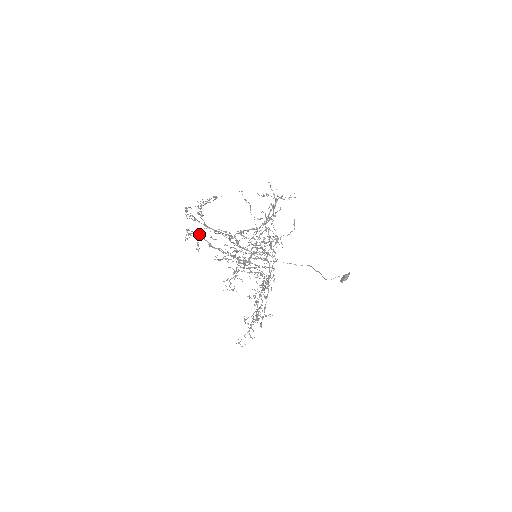
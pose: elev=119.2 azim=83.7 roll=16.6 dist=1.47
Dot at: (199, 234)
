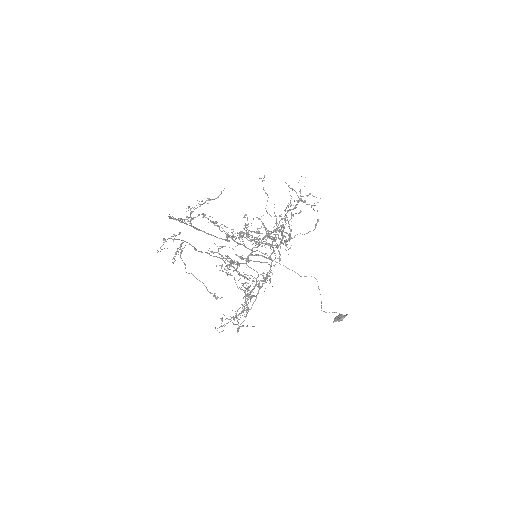
Dot at: (182, 240)
